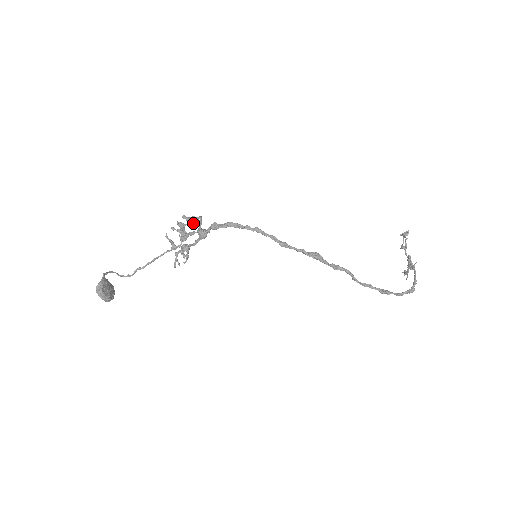
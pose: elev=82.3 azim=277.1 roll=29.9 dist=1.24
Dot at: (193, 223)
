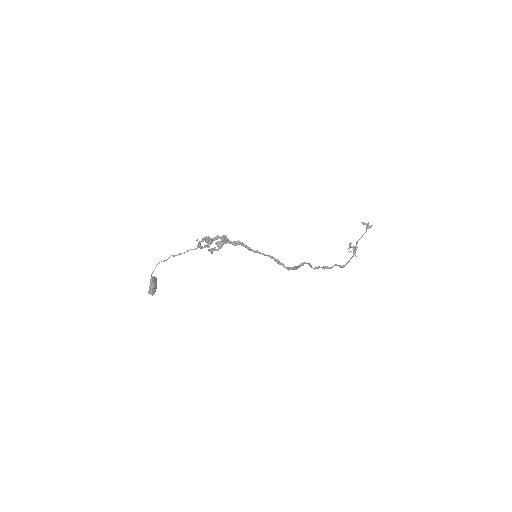
Dot at: (220, 248)
